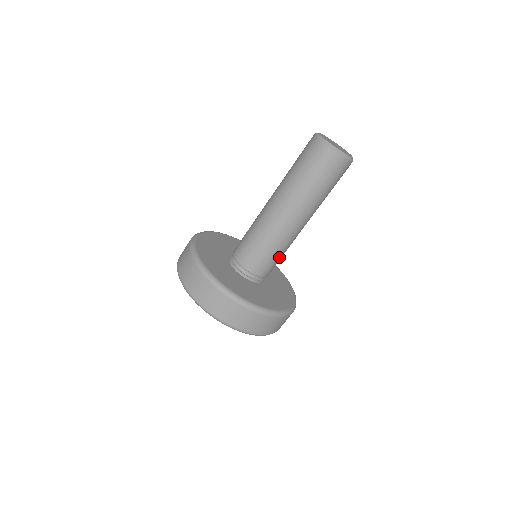
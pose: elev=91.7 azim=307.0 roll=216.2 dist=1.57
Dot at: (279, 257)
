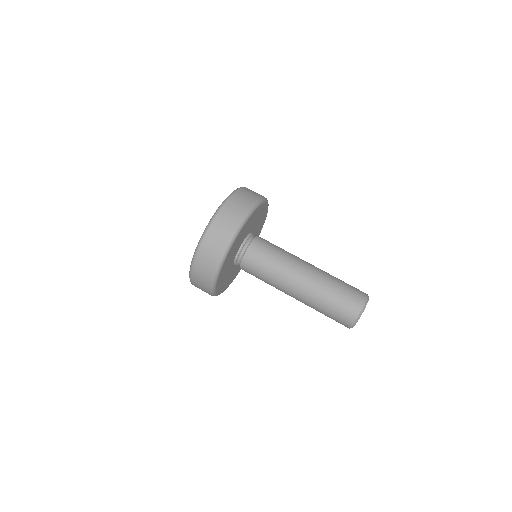
Dot at: occluded
